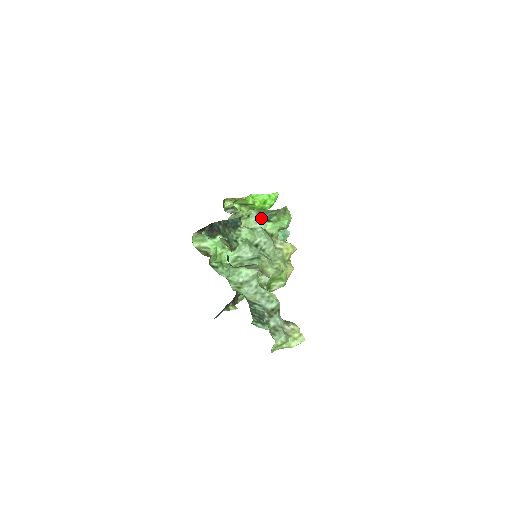
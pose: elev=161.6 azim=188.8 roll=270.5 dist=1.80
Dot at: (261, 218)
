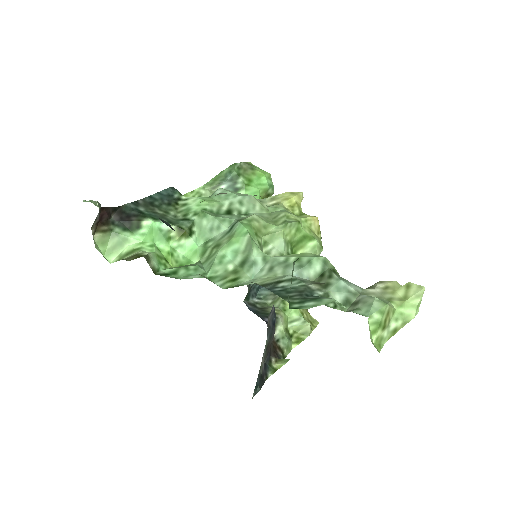
Dot at: occluded
